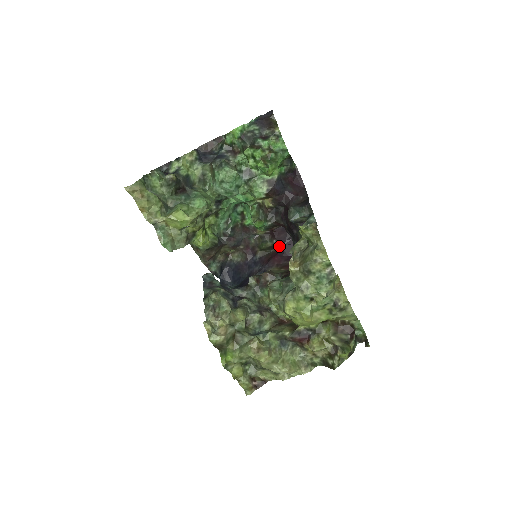
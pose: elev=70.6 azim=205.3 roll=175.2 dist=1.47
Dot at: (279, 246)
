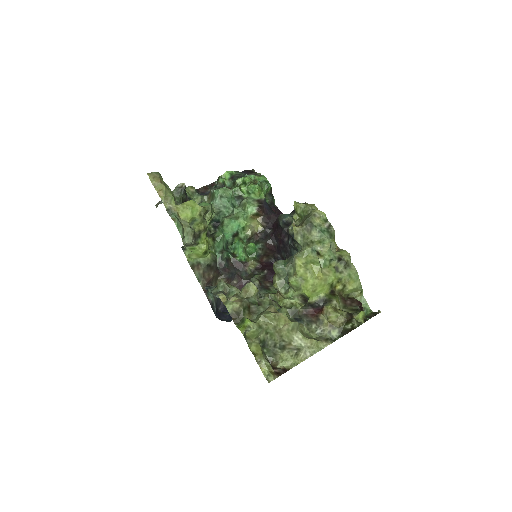
Dot at: (270, 277)
